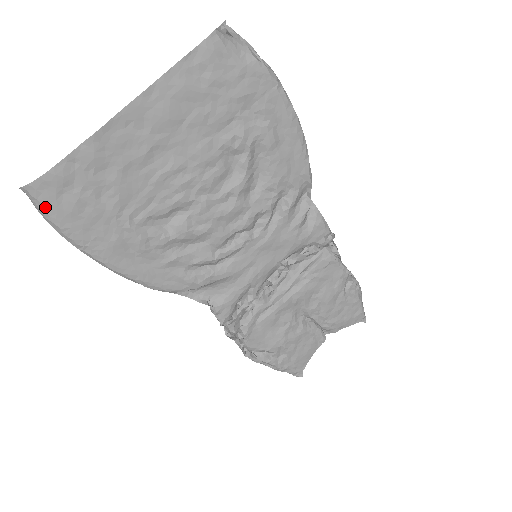
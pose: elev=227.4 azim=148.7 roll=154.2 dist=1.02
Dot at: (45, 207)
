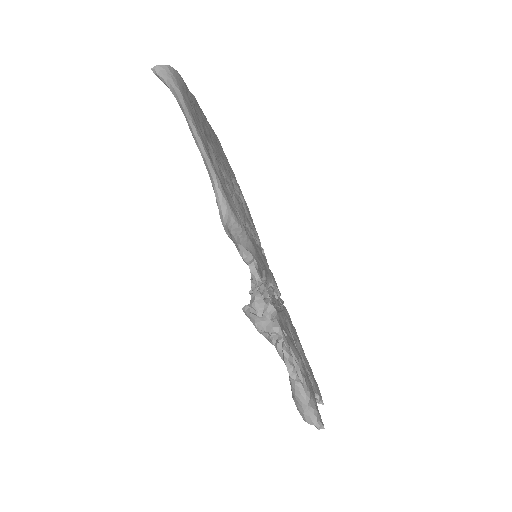
Dot at: (177, 81)
